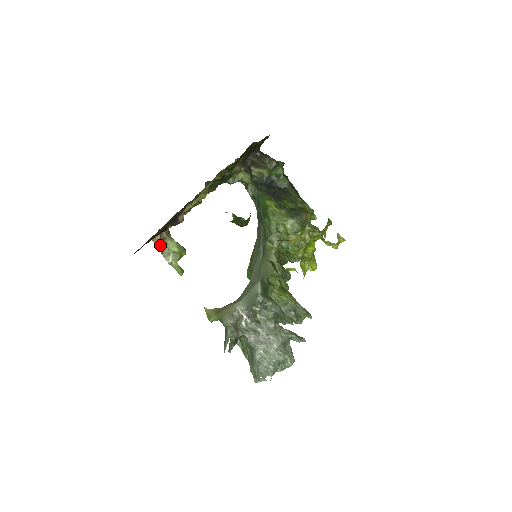
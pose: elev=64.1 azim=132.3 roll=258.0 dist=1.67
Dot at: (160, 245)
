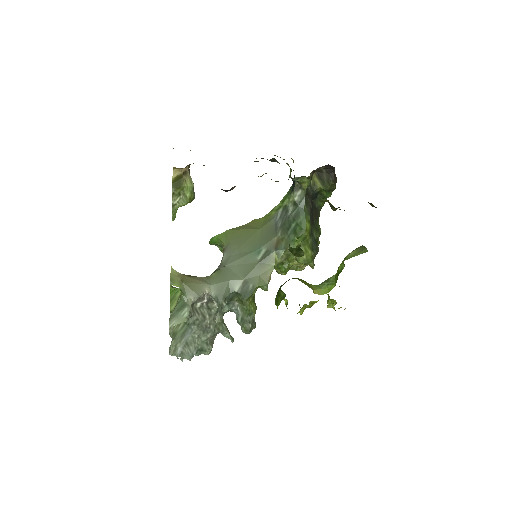
Dot at: (177, 178)
